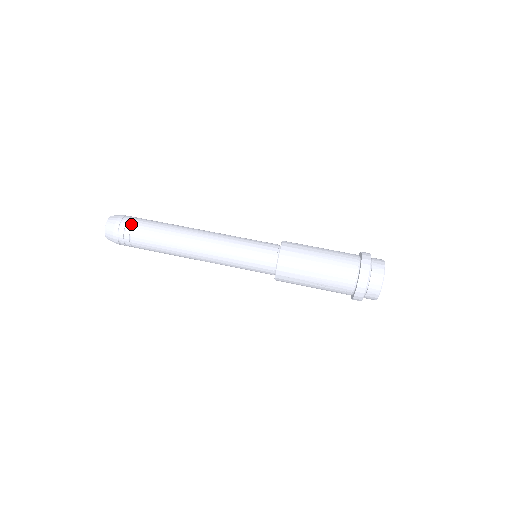
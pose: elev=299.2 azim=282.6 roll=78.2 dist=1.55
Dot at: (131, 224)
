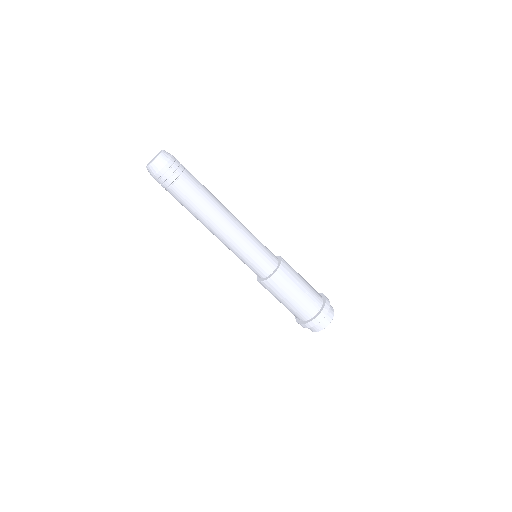
Dot at: occluded
